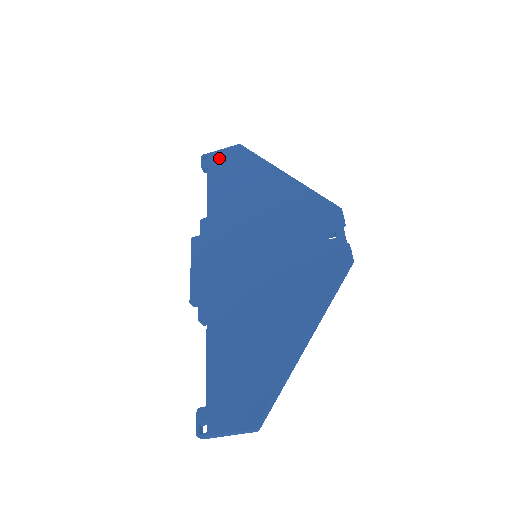
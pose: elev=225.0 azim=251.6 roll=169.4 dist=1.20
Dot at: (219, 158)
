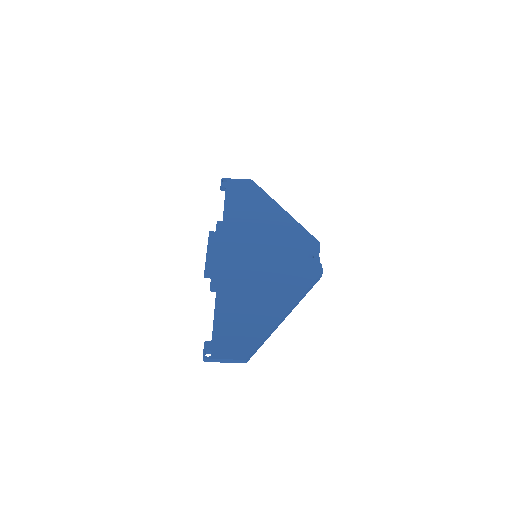
Dot at: (235, 184)
